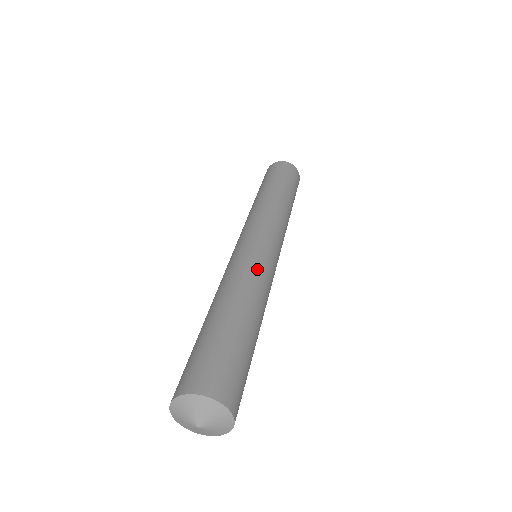
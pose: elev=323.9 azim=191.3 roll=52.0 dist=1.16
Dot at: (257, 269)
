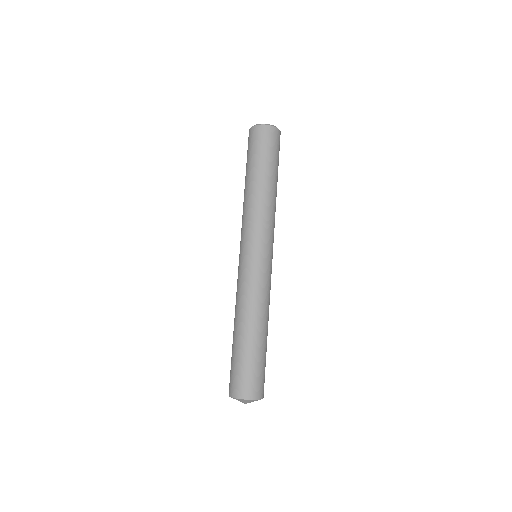
Dot at: (268, 290)
